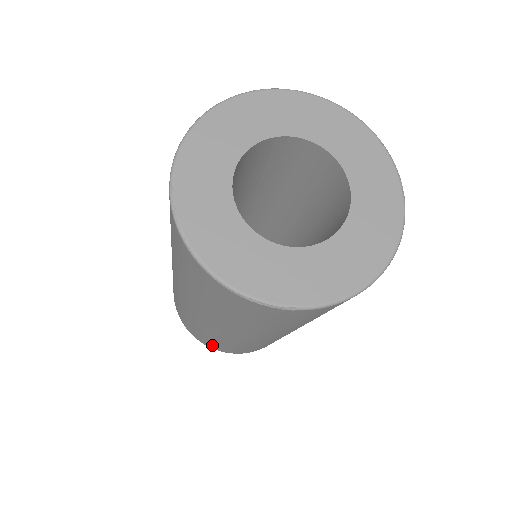
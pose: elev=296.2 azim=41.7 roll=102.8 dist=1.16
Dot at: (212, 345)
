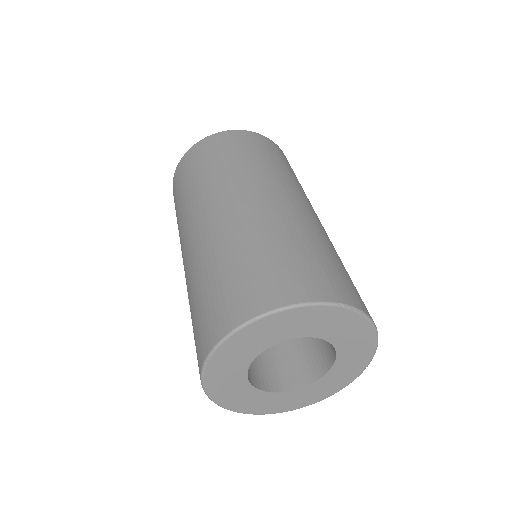
Dot at: occluded
